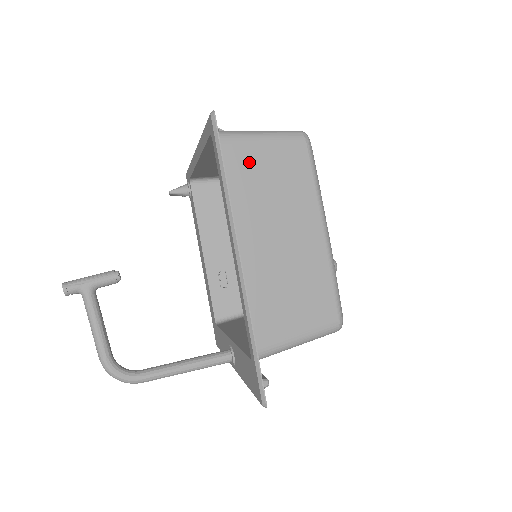
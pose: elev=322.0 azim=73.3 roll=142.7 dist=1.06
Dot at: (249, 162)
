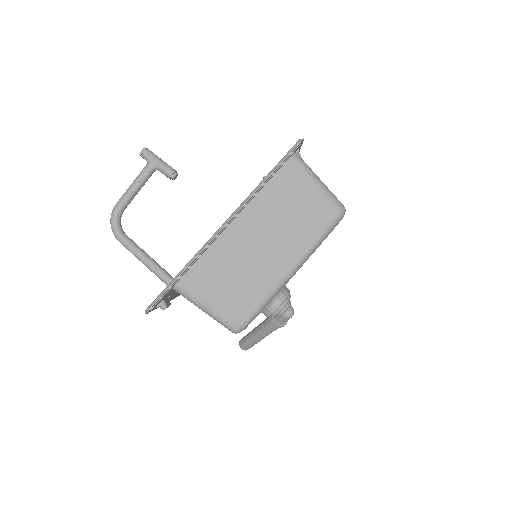
Dot at: (293, 187)
